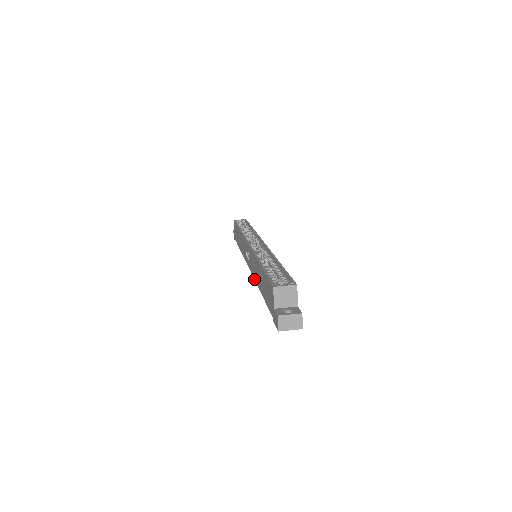
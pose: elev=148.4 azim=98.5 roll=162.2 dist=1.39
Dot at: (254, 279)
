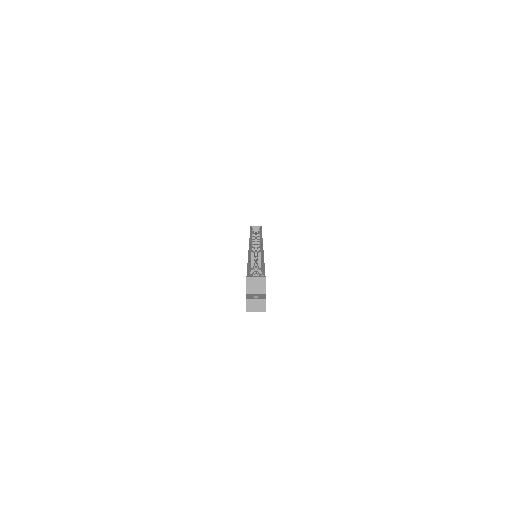
Dot at: occluded
